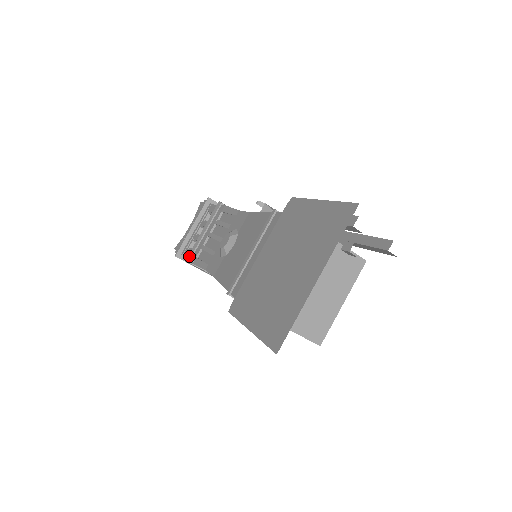
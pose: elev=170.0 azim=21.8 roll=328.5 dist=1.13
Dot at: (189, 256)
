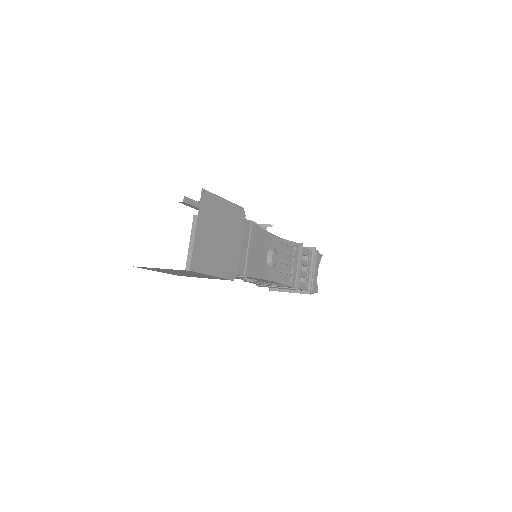
Dot at: occluded
